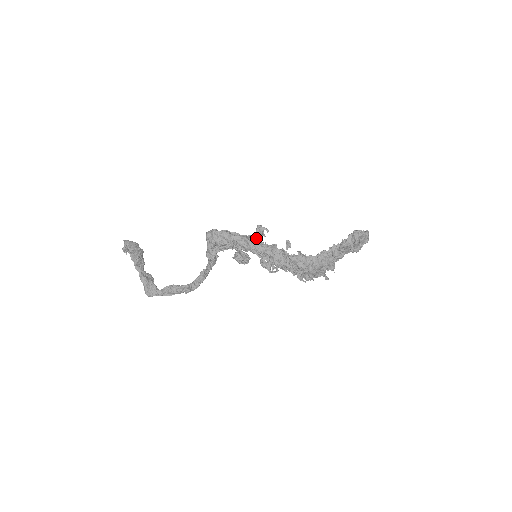
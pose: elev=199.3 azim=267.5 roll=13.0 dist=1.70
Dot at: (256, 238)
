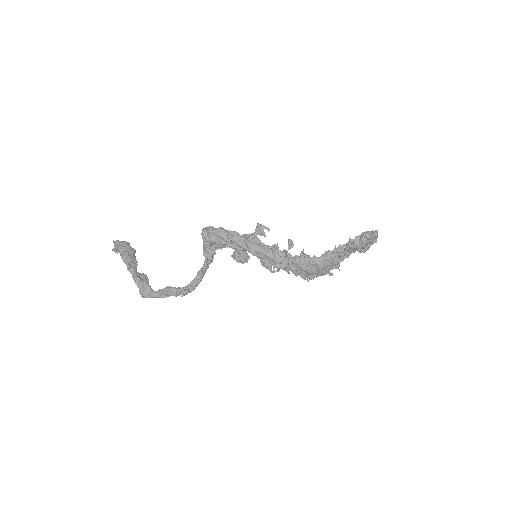
Dot at: (256, 238)
